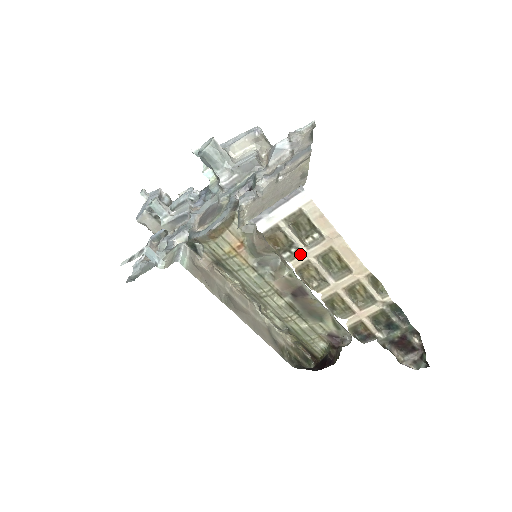
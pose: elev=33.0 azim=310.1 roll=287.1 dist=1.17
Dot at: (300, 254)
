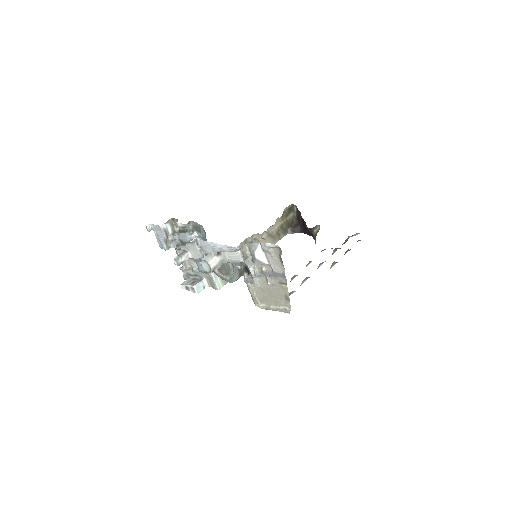
Dot at: occluded
